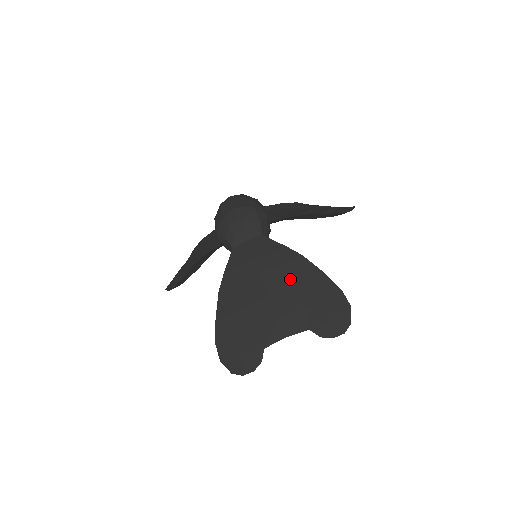
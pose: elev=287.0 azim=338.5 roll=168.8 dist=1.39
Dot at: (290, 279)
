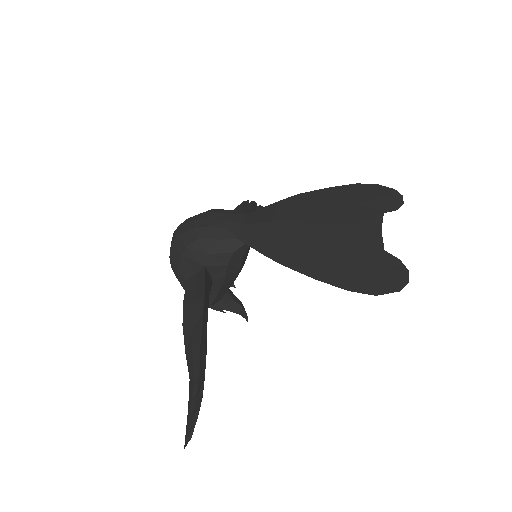
Dot at: (317, 206)
